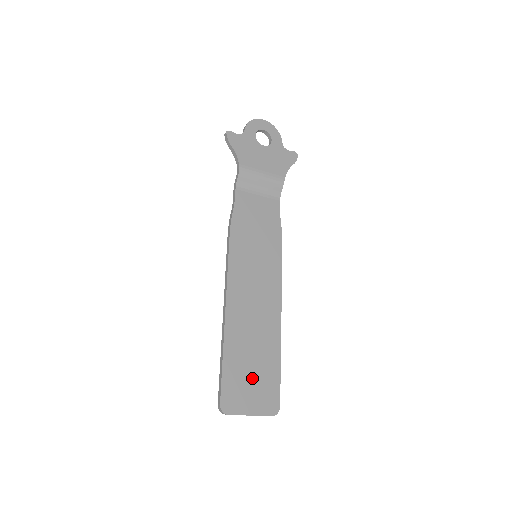
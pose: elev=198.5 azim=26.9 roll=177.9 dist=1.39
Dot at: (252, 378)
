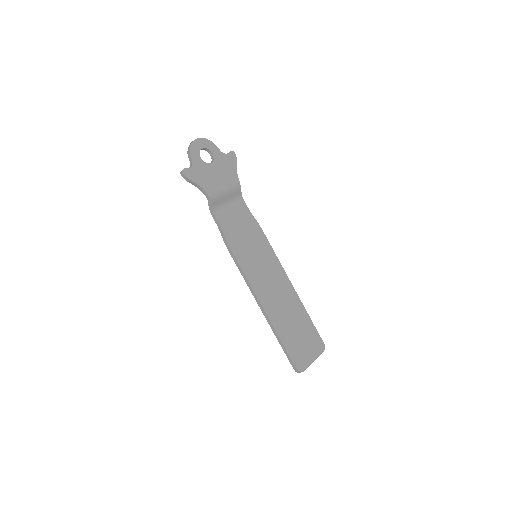
Dot at: (302, 339)
